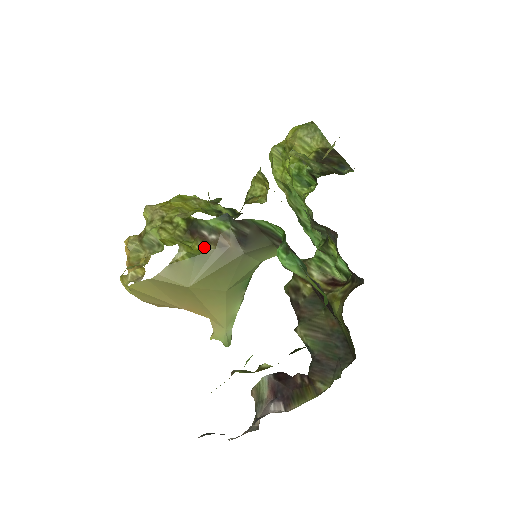
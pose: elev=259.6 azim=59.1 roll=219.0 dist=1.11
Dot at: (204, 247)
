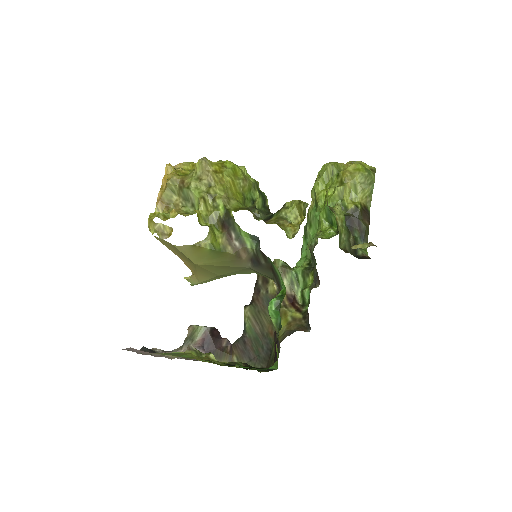
Dot at: (225, 246)
